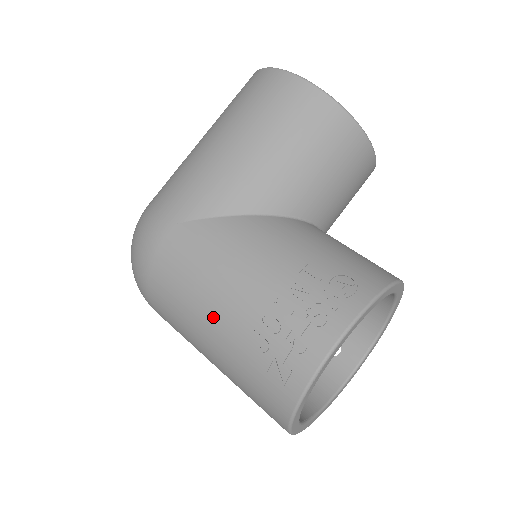
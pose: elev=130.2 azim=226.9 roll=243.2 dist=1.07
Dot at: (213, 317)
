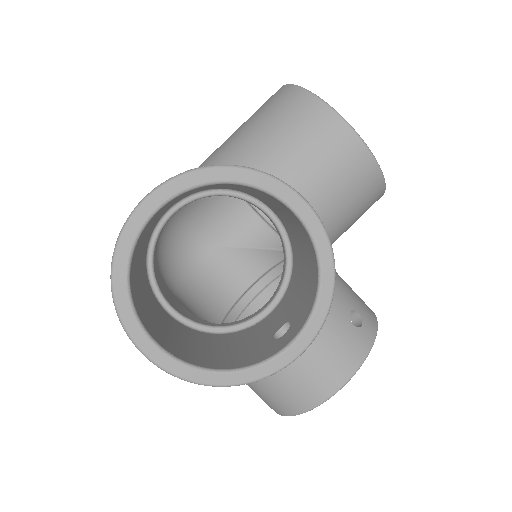
Dot at: occluded
